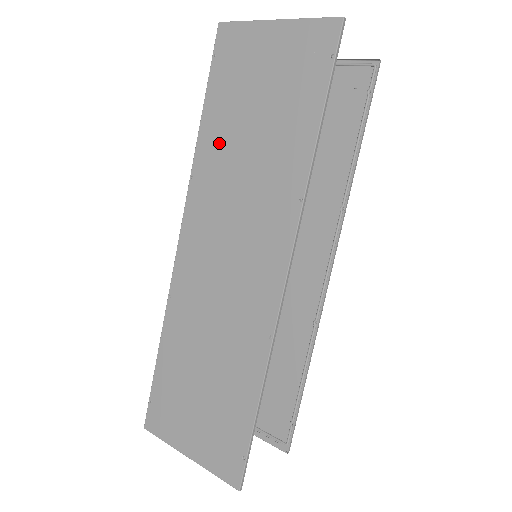
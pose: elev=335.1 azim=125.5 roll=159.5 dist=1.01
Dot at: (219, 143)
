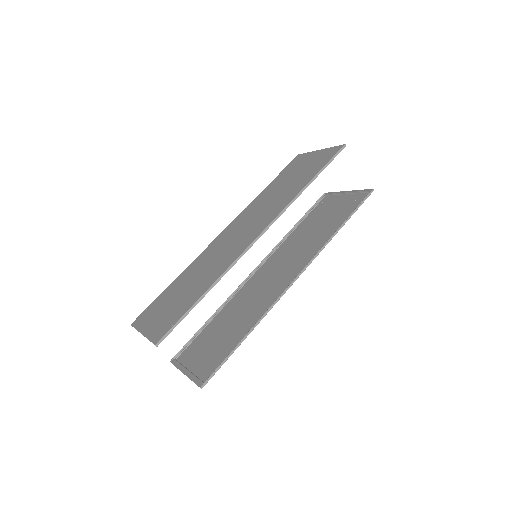
Dot at: (268, 193)
